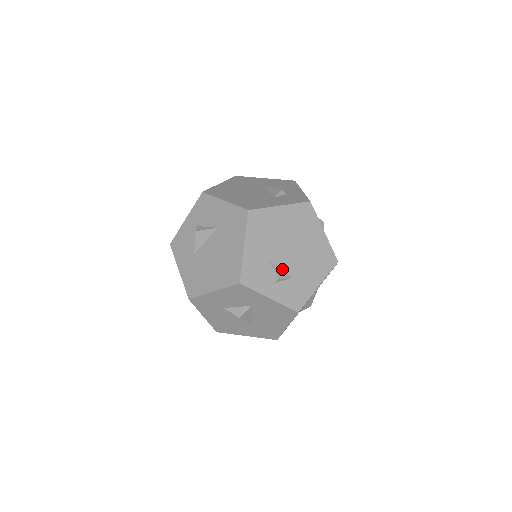
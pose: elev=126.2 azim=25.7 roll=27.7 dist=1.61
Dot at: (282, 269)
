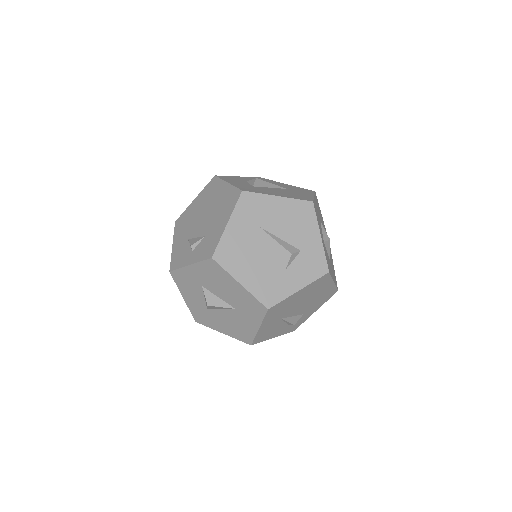
Dot at: (197, 237)
